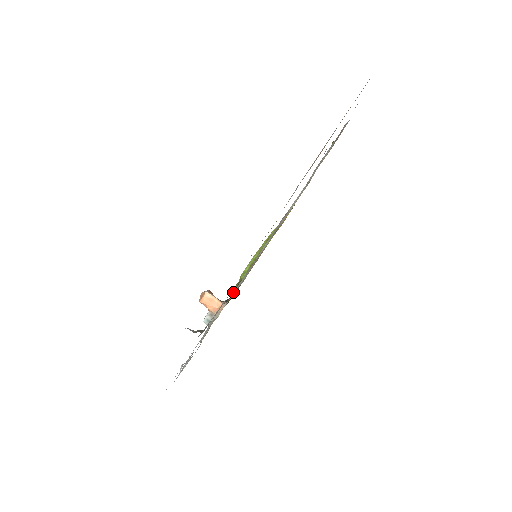
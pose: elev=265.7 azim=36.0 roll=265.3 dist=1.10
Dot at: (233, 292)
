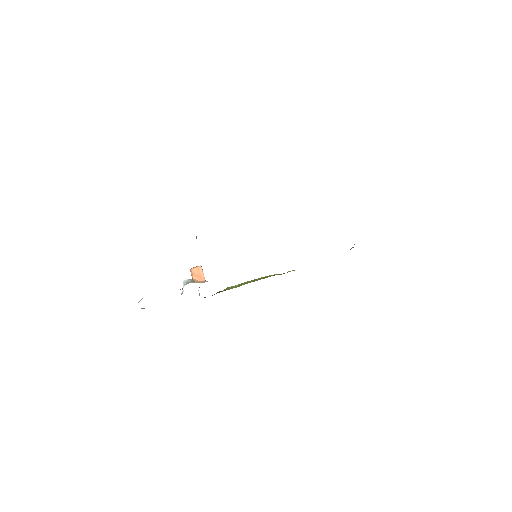
Dot at: occluded
